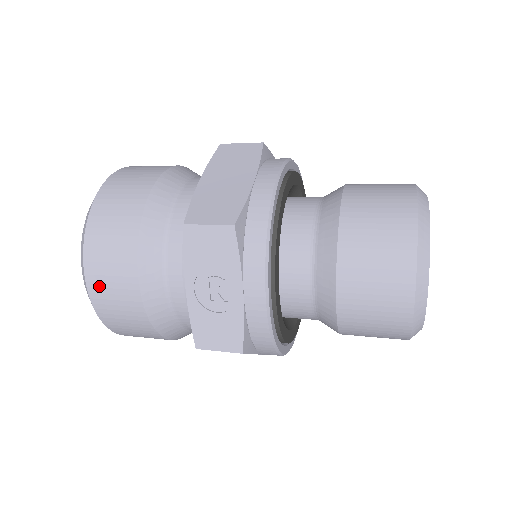
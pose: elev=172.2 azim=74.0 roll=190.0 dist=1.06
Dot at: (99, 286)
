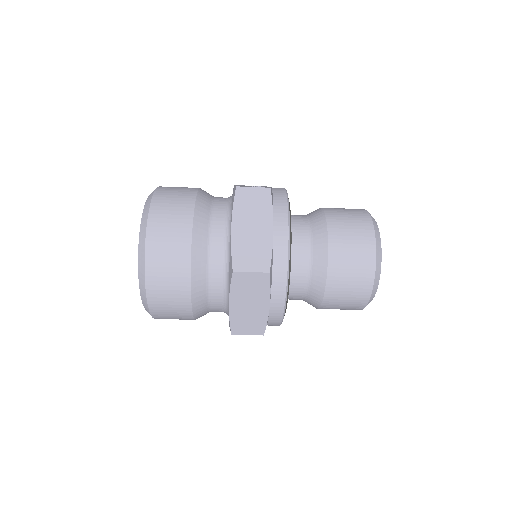
Dot at: (169, 187)
